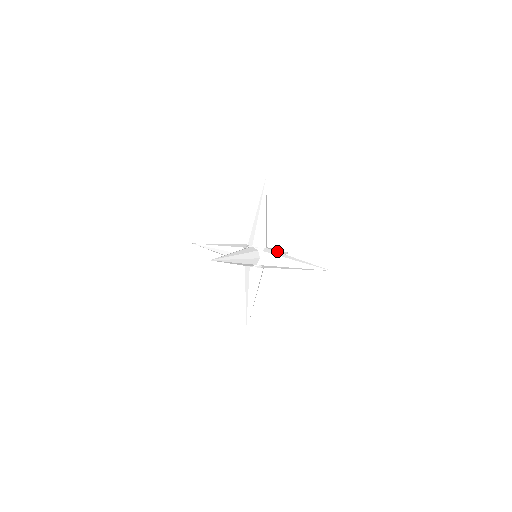
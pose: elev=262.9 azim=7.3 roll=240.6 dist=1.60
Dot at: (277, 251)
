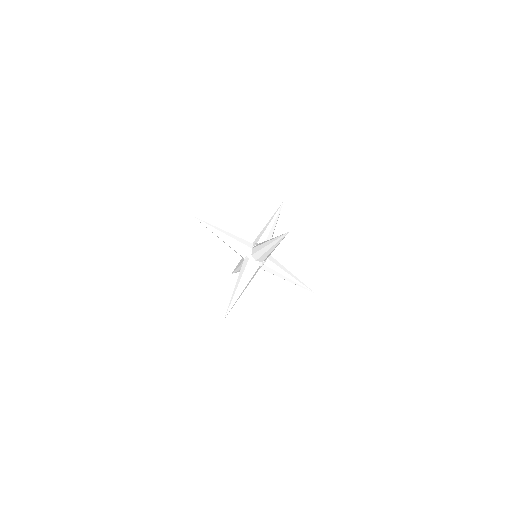
Dot at: occluded
